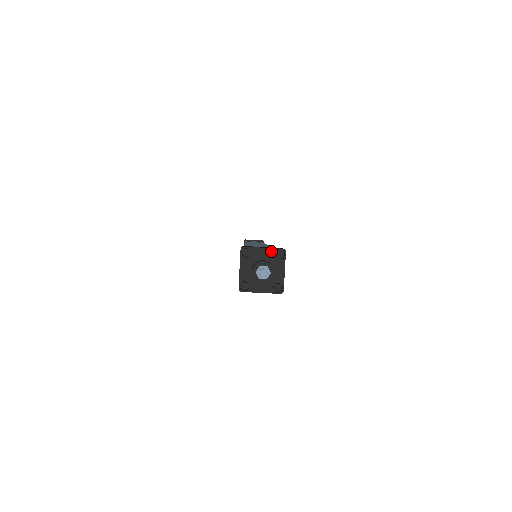
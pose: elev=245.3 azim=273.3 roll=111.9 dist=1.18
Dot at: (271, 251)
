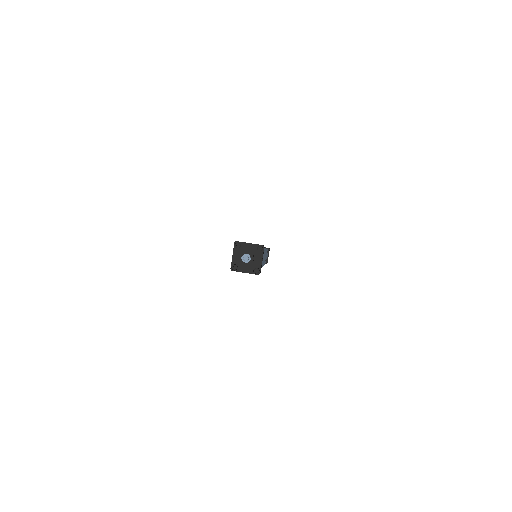
Dot at: (254, 246)
